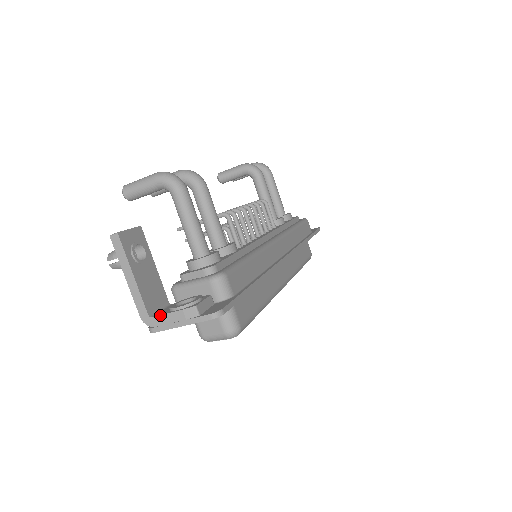
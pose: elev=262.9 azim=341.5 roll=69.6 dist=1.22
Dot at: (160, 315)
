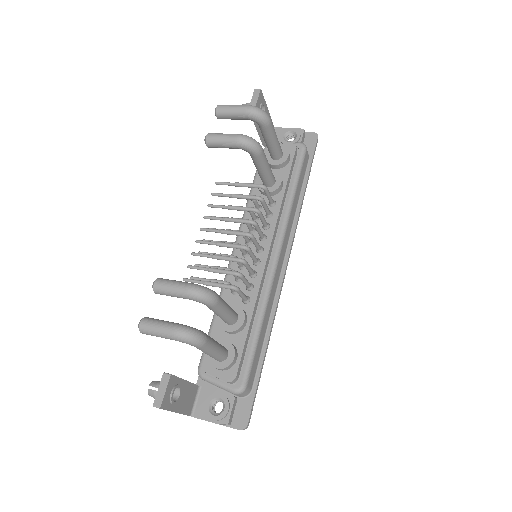
Dot at: occluded
